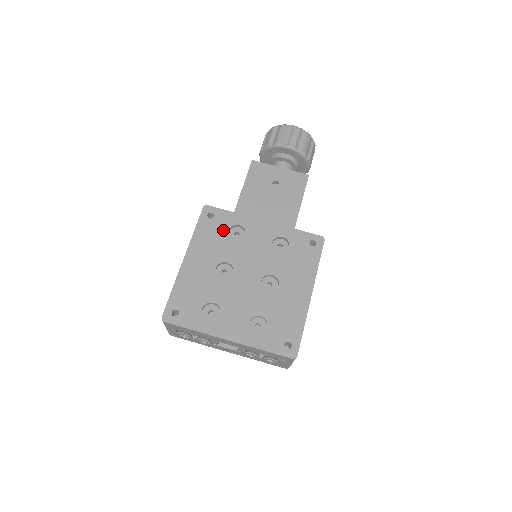
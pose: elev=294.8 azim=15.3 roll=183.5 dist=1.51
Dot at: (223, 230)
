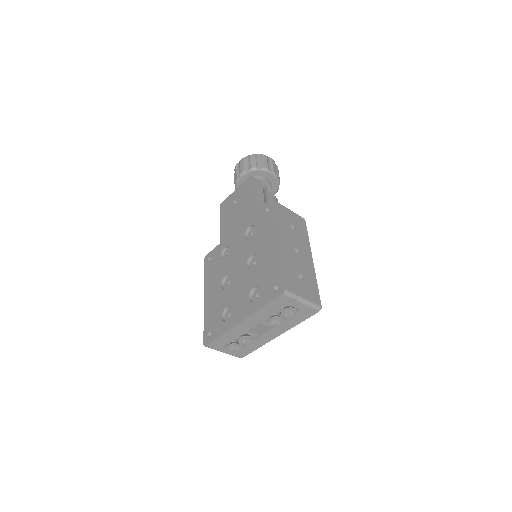
Dot at: (218, 260)
